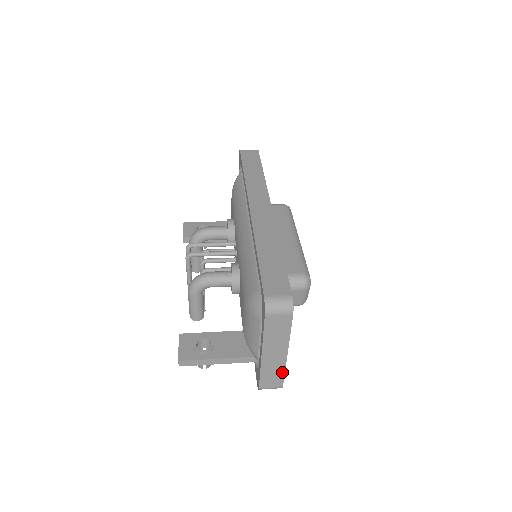
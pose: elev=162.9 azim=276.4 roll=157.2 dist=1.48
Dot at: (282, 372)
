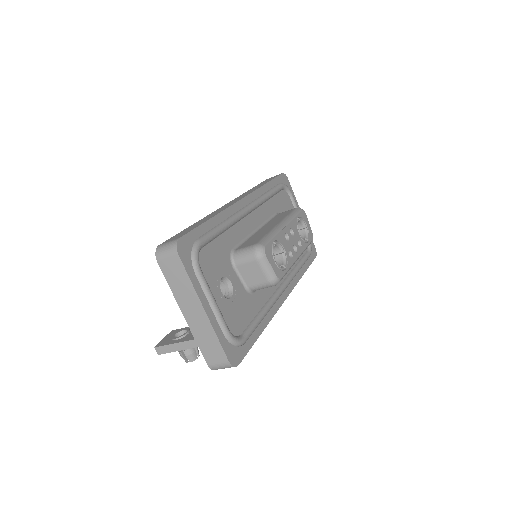
Dot at: (215, 339)
